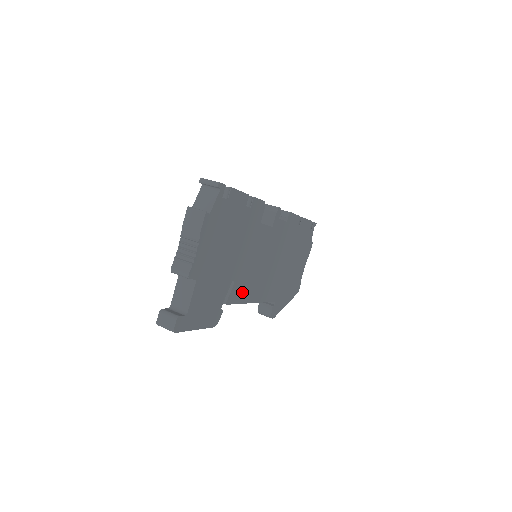
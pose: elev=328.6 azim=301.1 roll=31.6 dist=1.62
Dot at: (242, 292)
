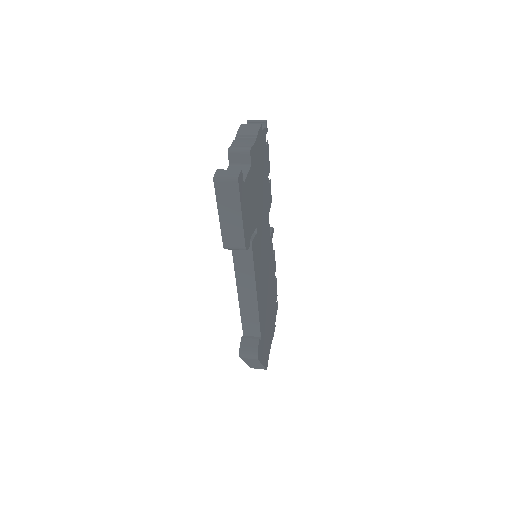
Dot at: (256, 259)
